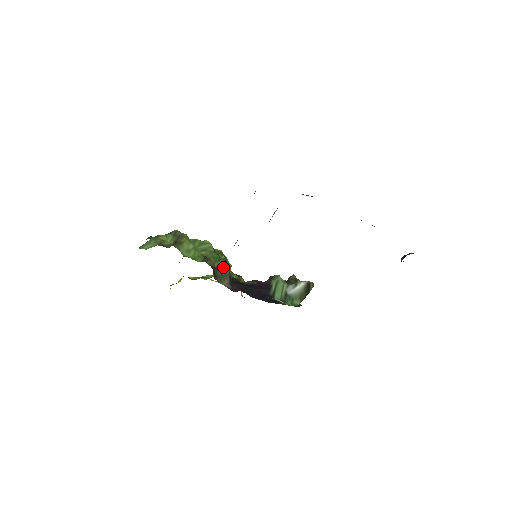
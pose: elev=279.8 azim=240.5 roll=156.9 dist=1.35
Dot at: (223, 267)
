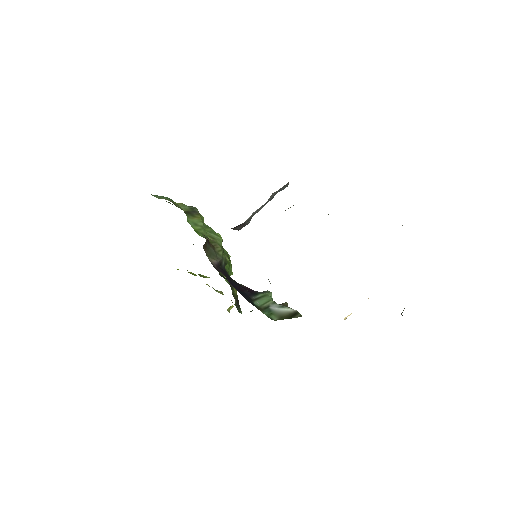
Dot at: (219, 250)
